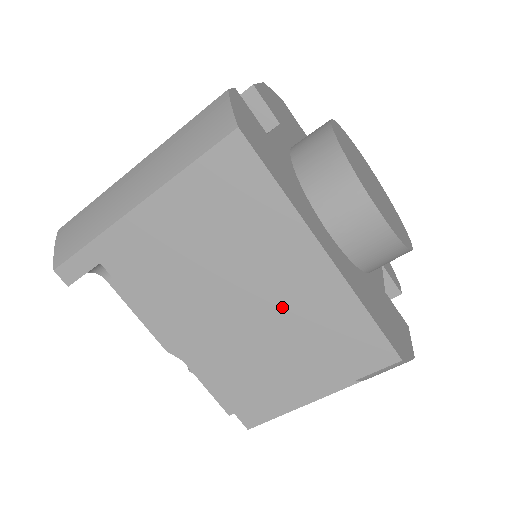
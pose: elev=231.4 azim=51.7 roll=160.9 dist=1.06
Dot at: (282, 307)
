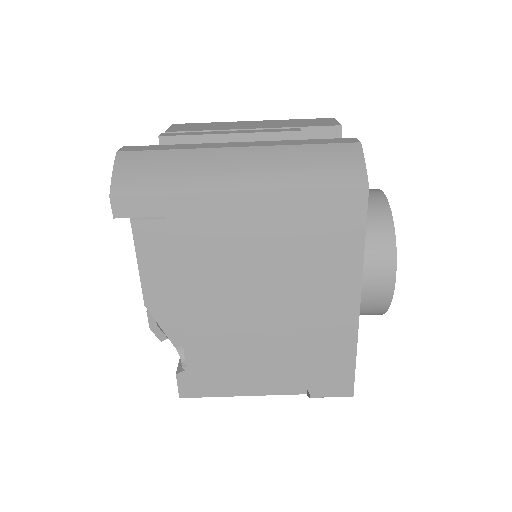
Dot at: (299, 326)
